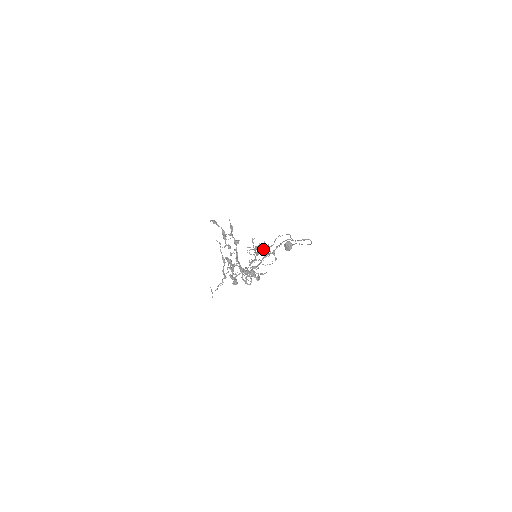
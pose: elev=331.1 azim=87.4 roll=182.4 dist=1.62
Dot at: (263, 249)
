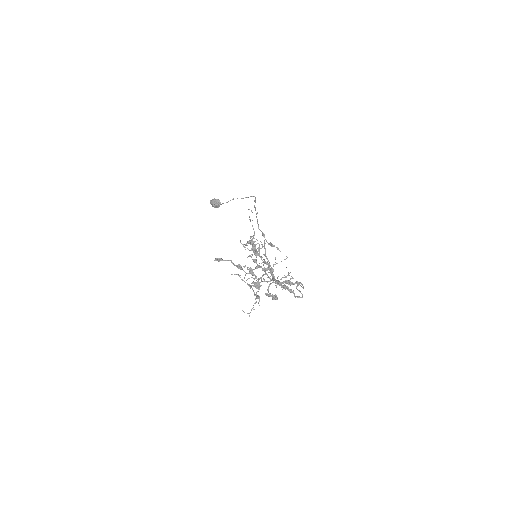
Dot at: (249, 243)
